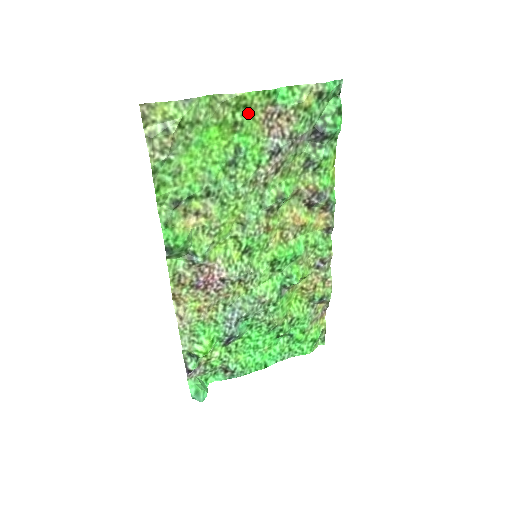
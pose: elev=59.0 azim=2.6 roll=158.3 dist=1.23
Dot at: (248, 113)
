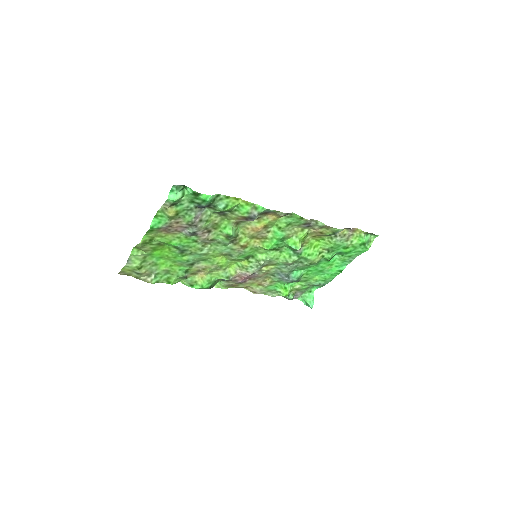
Dot at: (156, 238)
